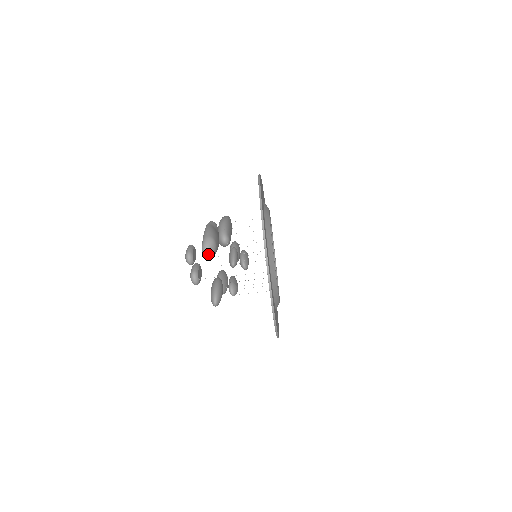
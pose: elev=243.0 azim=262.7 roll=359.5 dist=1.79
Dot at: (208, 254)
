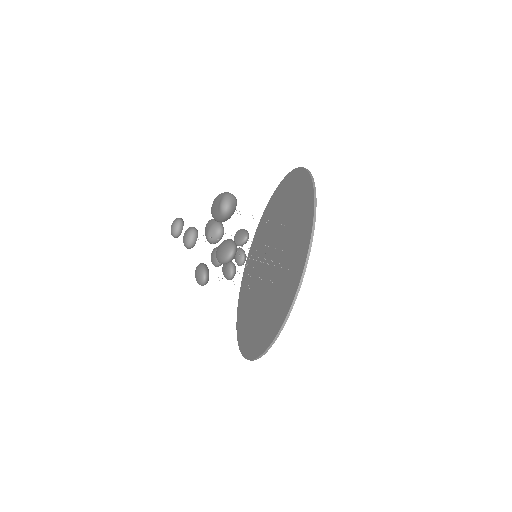
Dot at: (229, 207)
